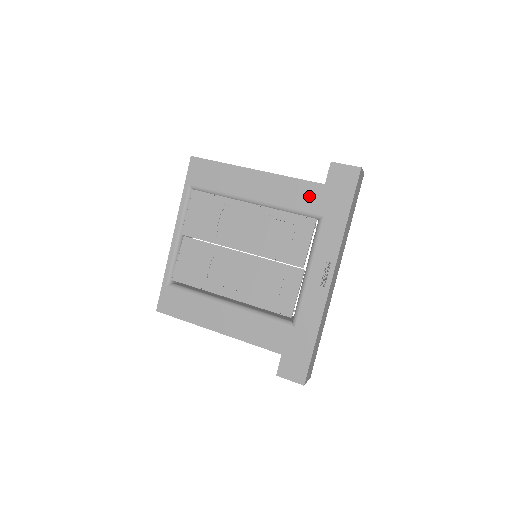
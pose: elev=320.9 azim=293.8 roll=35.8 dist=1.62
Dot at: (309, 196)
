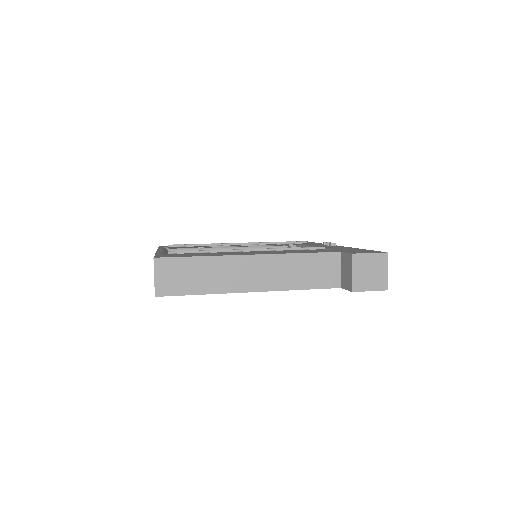
Dot at: occluded
